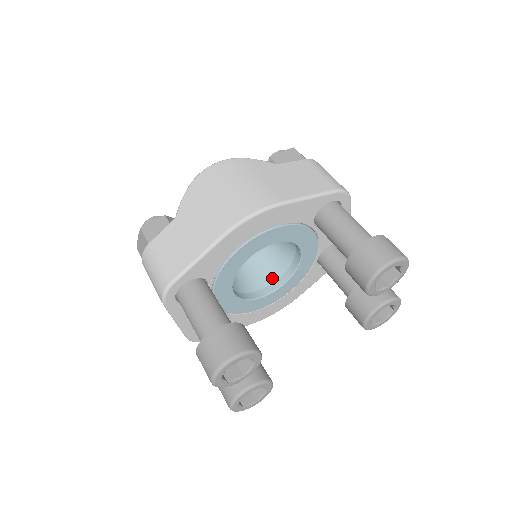
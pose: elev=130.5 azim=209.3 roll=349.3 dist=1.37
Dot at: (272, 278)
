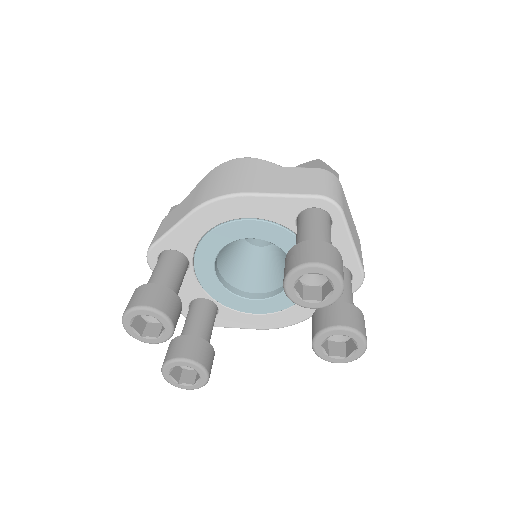
Dot at: (275, 286)
